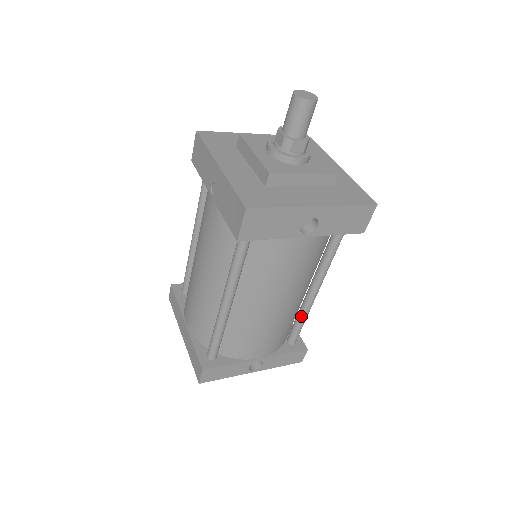
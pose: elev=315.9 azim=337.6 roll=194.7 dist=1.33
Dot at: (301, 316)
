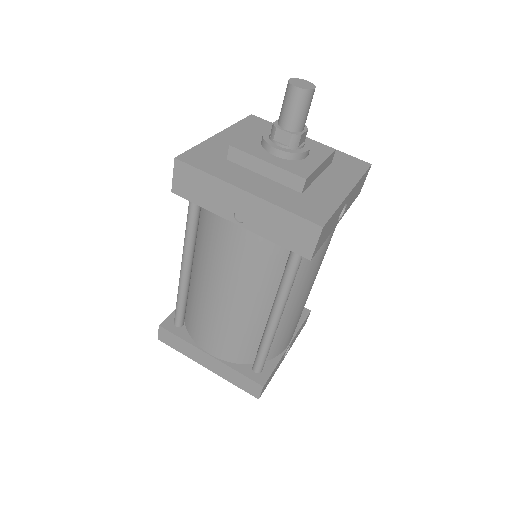
Dot at: occluded
